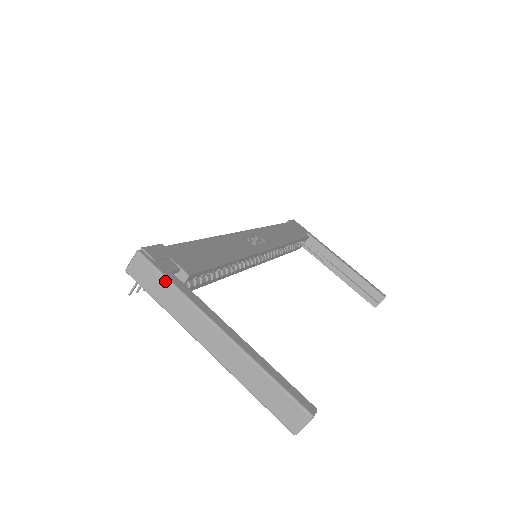
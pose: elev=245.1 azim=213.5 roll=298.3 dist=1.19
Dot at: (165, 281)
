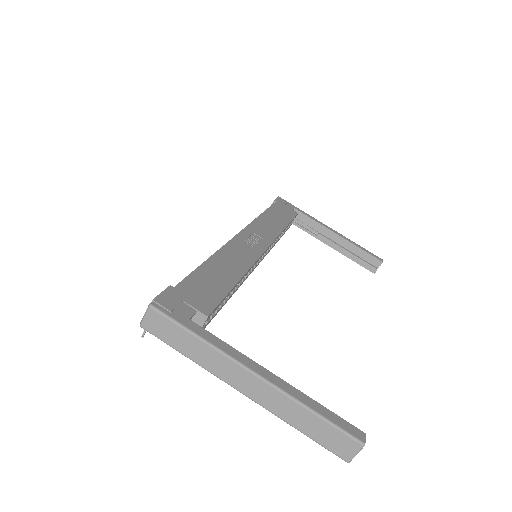
Dot at: (187, 333)
